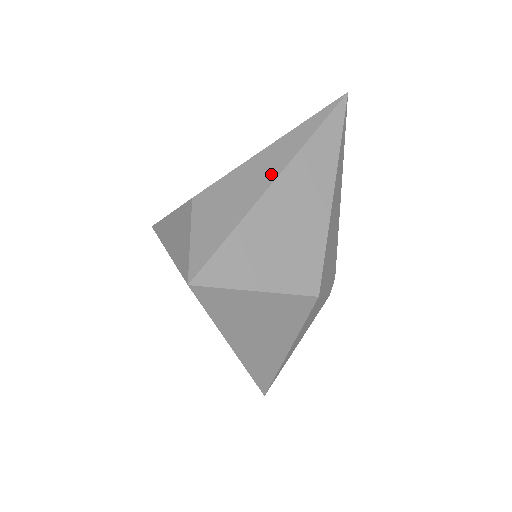
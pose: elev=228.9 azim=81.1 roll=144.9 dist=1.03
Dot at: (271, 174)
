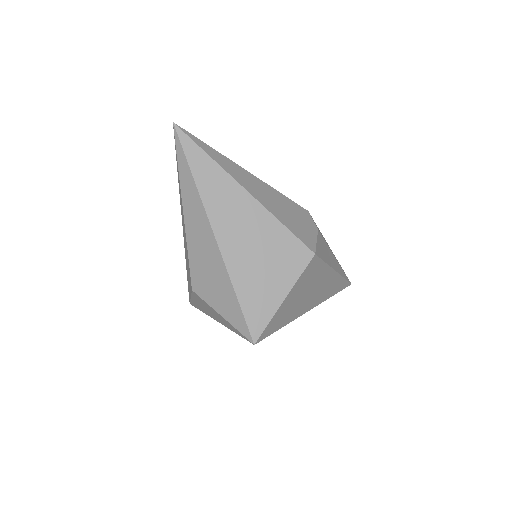
Dot at: (208, 235)
